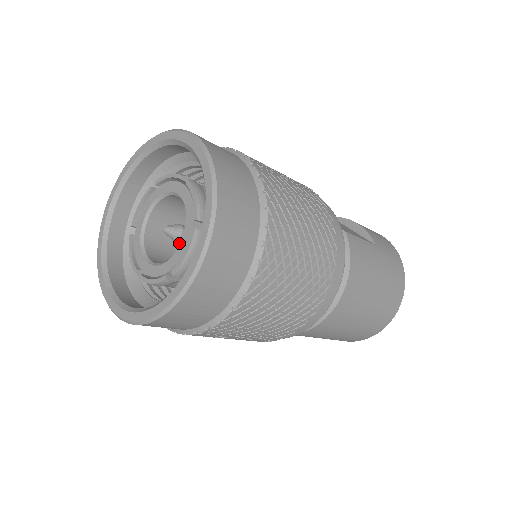
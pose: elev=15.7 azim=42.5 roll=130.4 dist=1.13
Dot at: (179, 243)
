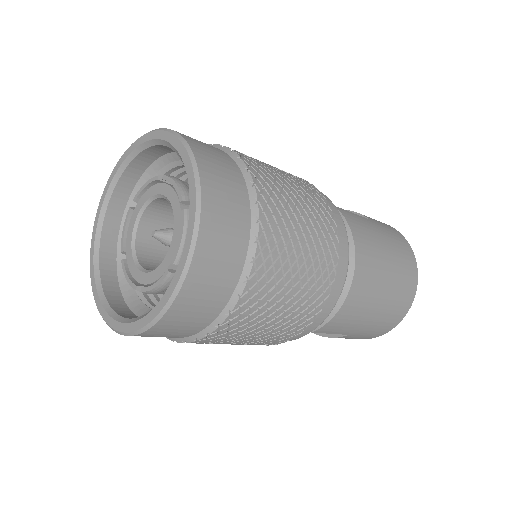
Dot at: occluded
